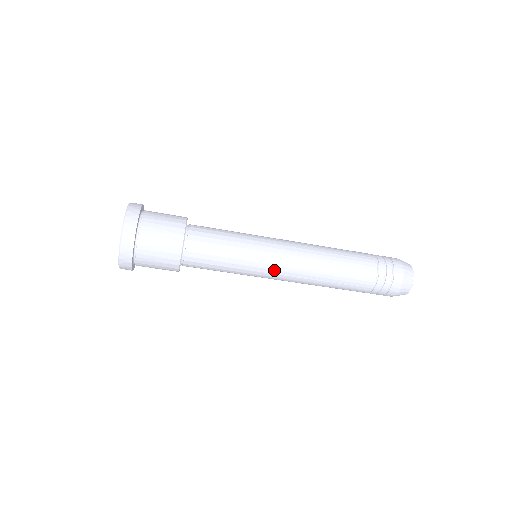
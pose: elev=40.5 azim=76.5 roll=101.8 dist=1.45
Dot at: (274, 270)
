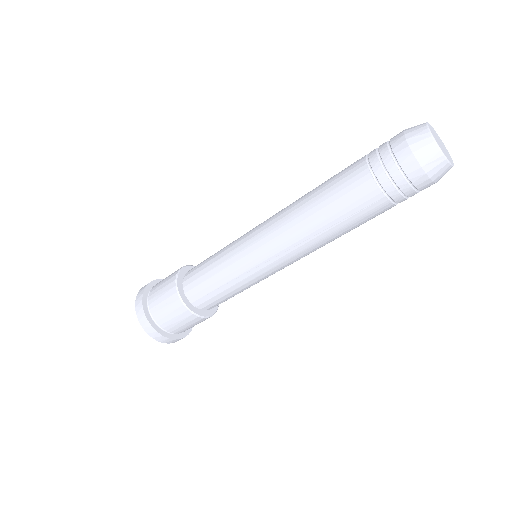
Dot at: (265, 260)
